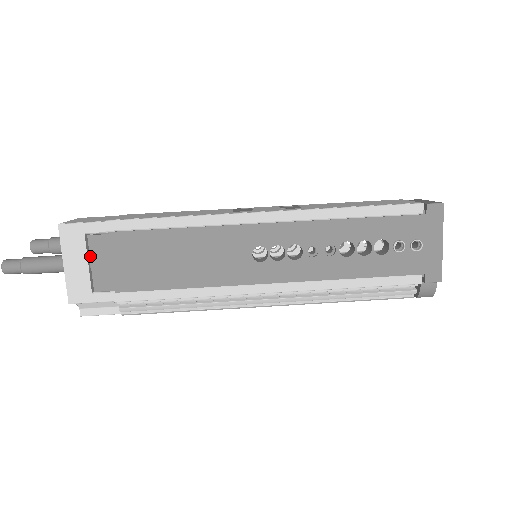
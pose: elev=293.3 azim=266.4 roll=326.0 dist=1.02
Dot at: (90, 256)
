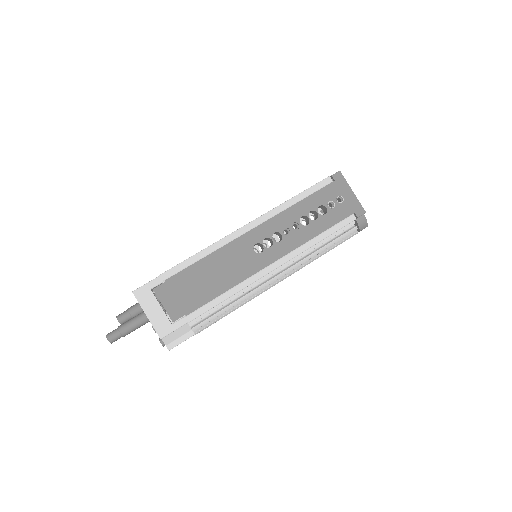
Dot at: (160, 301)
